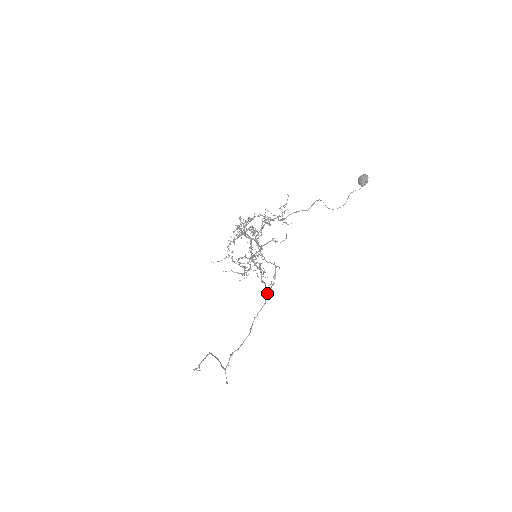
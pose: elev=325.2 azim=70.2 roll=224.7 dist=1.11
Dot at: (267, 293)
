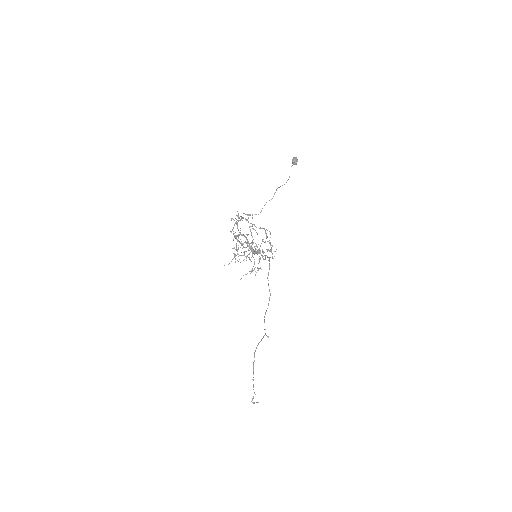
Dot at: (269, 257)
